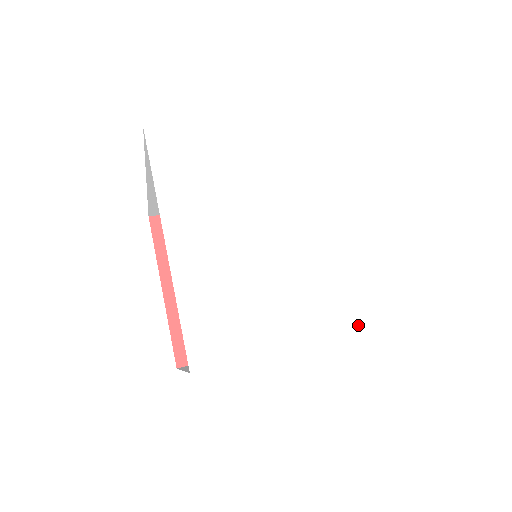
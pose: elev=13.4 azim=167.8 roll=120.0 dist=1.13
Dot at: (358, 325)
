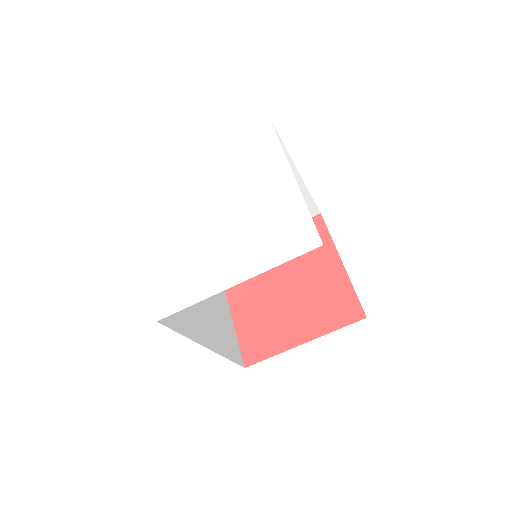
Dot at: (268, 264)
